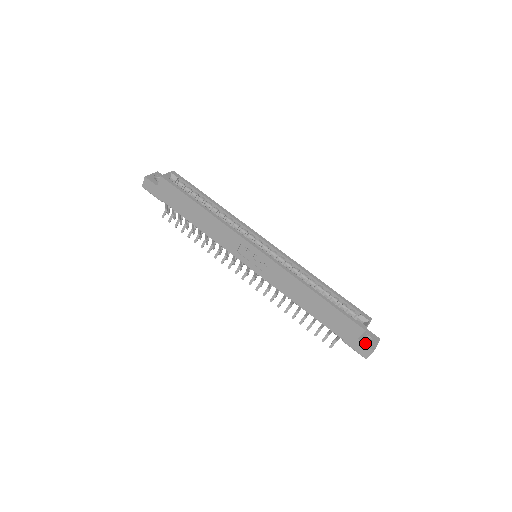
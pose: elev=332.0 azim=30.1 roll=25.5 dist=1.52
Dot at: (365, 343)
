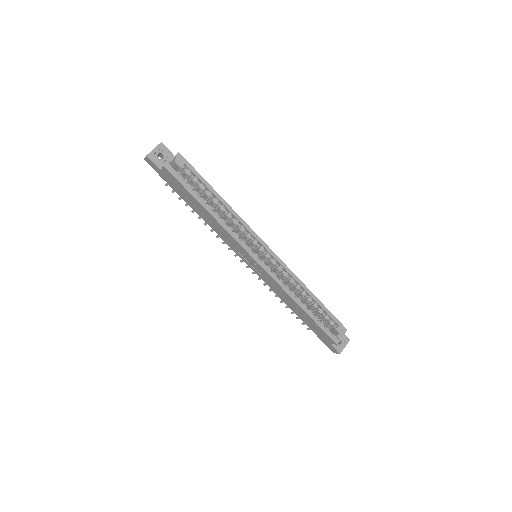
Dot at: (335, 347)
